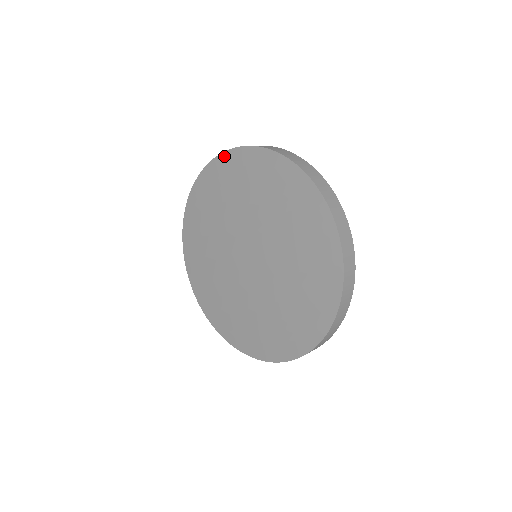
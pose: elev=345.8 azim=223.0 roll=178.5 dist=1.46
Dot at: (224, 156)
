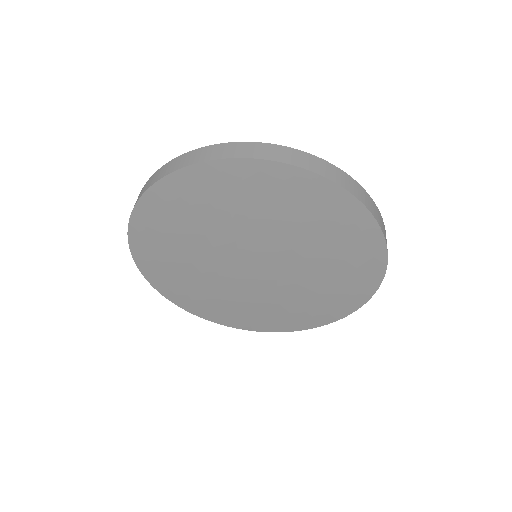
Dot at: (188, 172)
